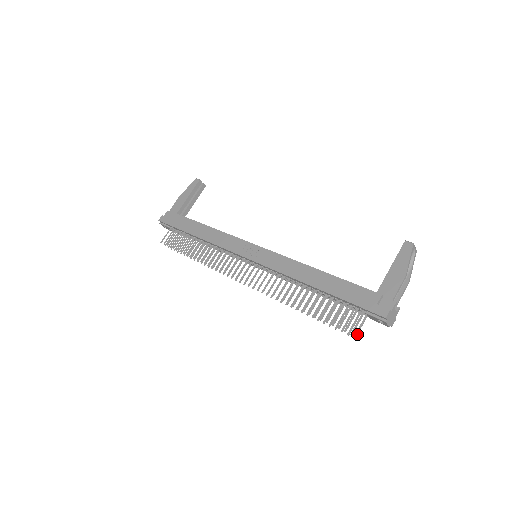
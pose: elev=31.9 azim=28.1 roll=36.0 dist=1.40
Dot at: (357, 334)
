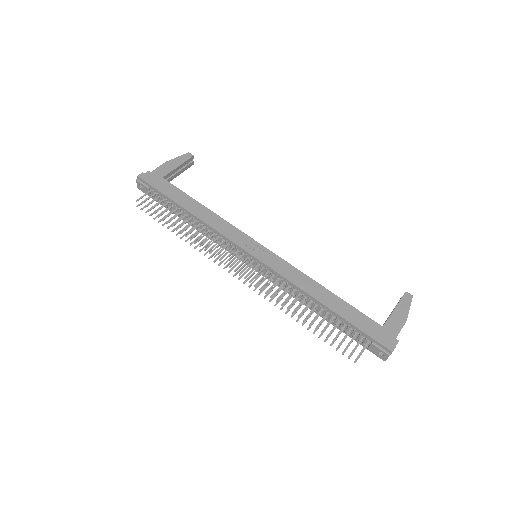
Dot at: occluded
